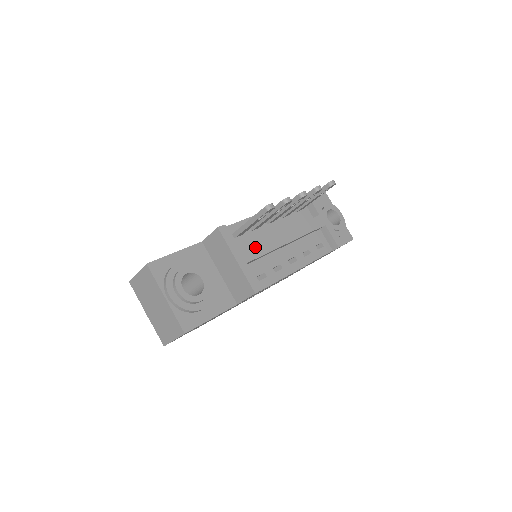
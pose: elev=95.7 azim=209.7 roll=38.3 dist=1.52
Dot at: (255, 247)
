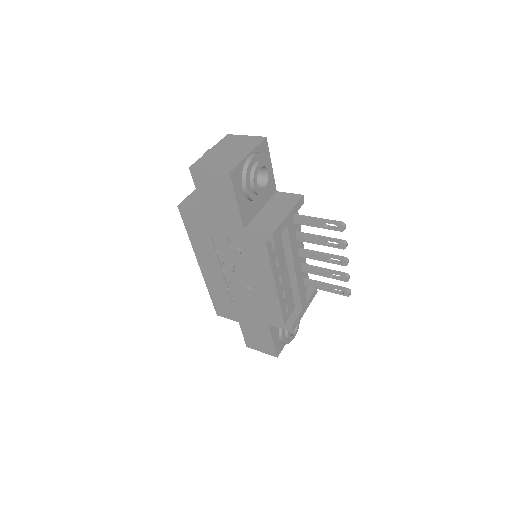
Dot at: (294, 233)
